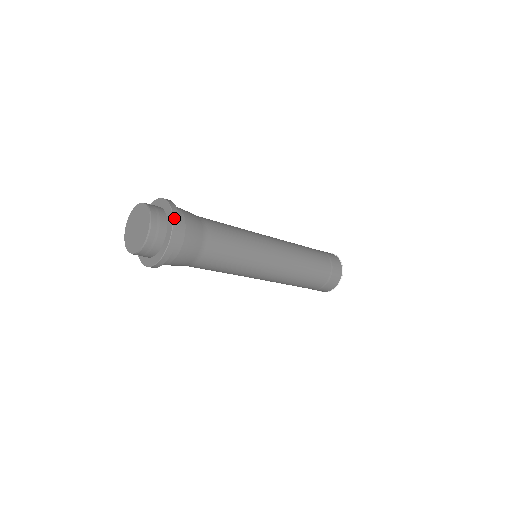
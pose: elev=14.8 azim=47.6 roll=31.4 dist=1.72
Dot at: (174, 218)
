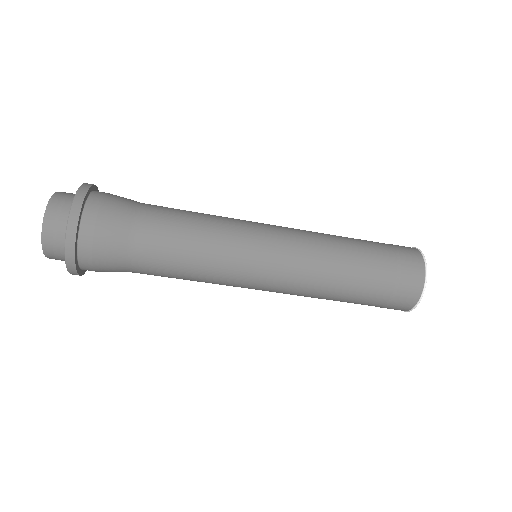
Dot at: (82, 186)
